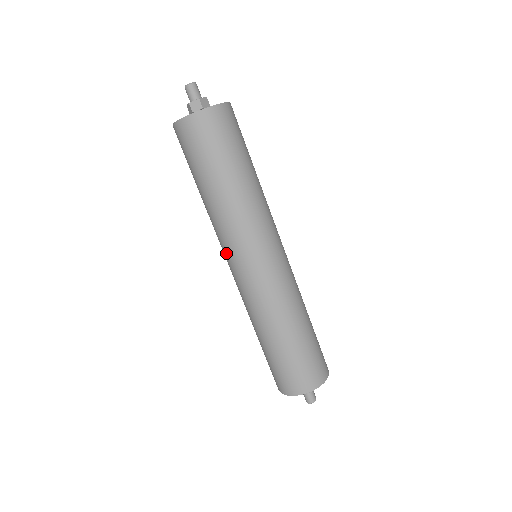
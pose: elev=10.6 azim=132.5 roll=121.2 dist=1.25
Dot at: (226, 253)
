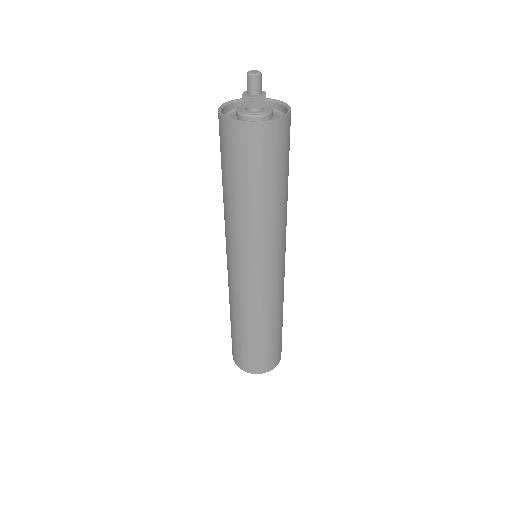
Dot at: (244, 259)
